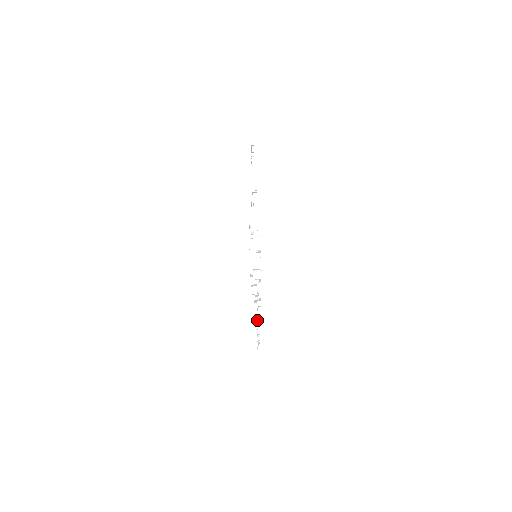
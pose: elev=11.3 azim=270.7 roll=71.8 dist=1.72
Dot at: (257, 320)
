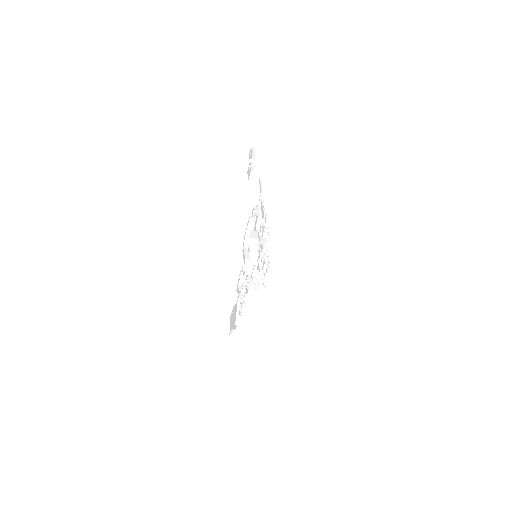
Dot at: (264, 271)
